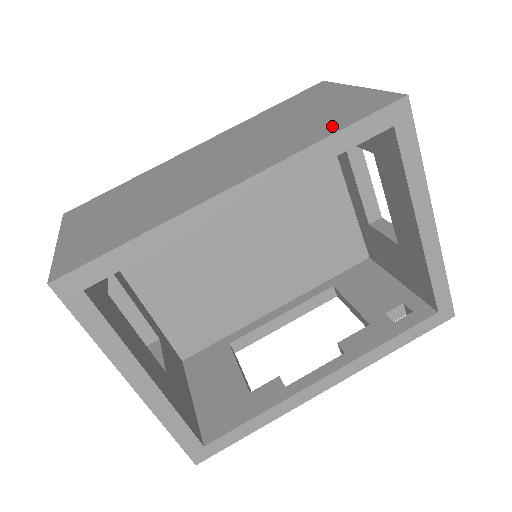
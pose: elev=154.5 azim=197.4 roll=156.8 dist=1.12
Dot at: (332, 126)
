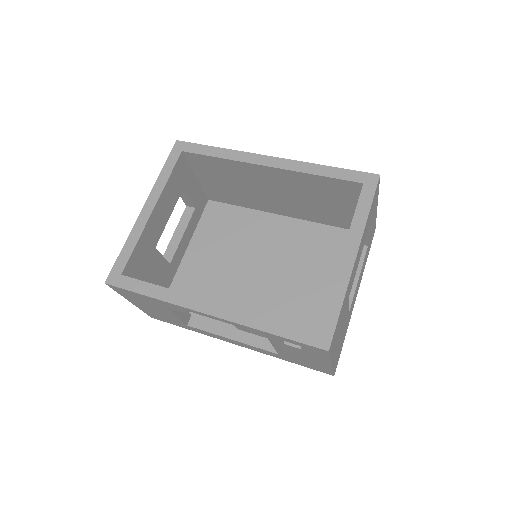
Dot at: occluded
